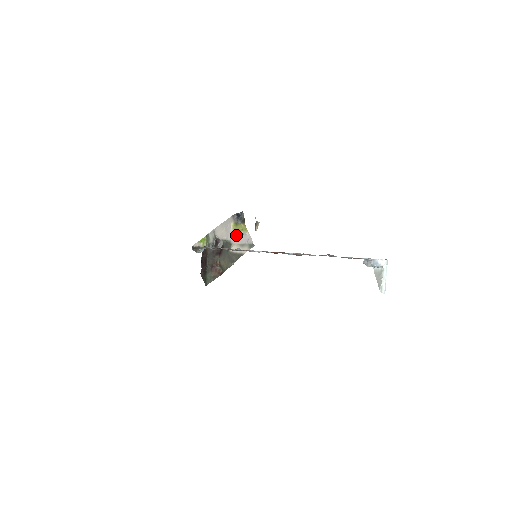
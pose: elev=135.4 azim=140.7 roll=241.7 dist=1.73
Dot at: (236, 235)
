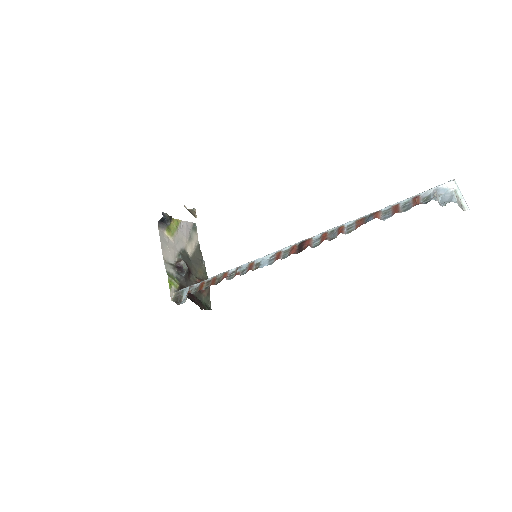
Dot at: (178, 237)
